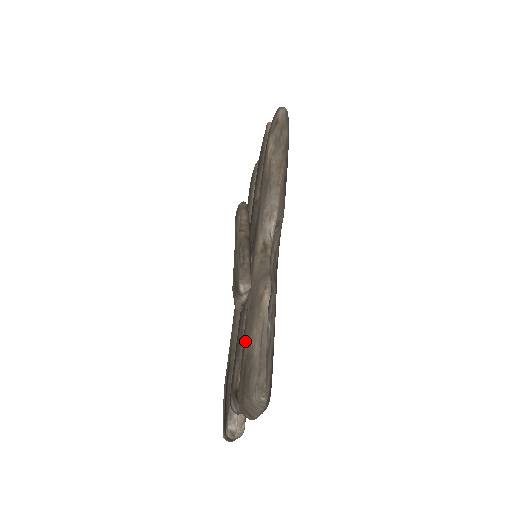
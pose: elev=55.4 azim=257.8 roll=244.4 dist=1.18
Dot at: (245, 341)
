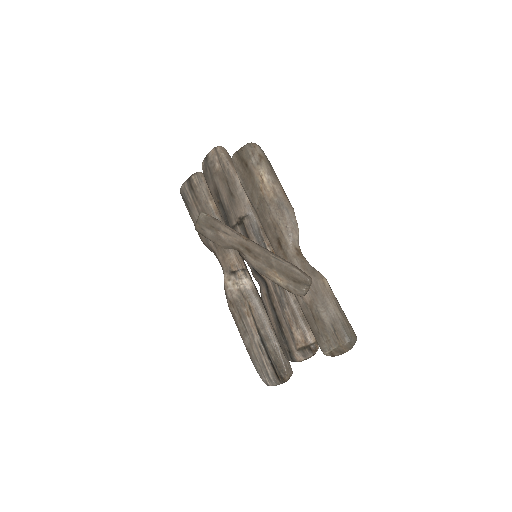
Dot at: (320, 313)
